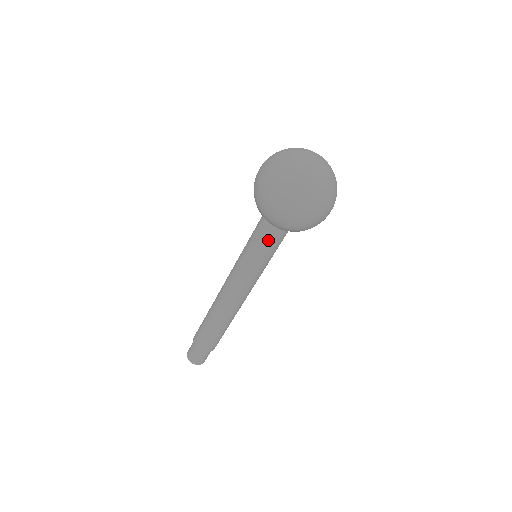
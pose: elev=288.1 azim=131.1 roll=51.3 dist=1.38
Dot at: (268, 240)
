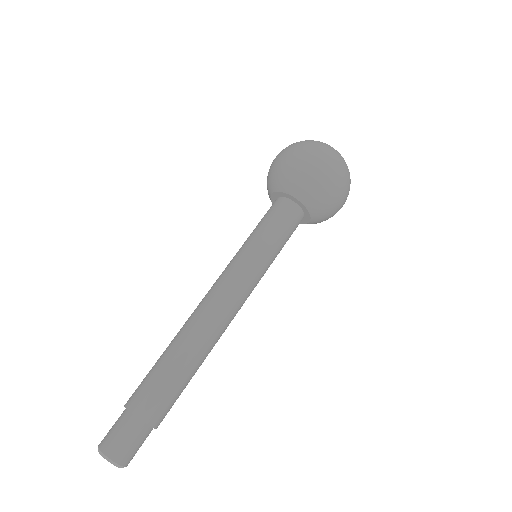
Dot at: (283, 221)
